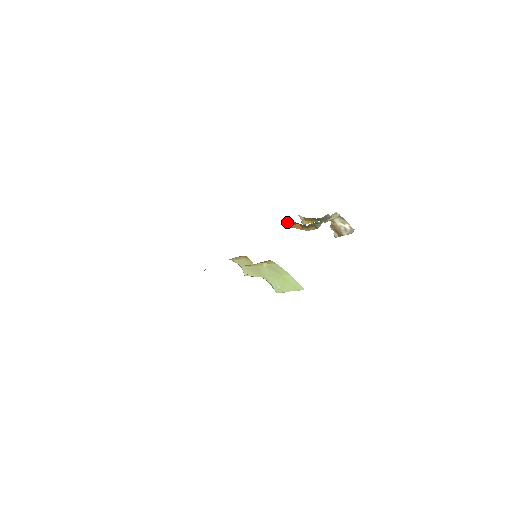
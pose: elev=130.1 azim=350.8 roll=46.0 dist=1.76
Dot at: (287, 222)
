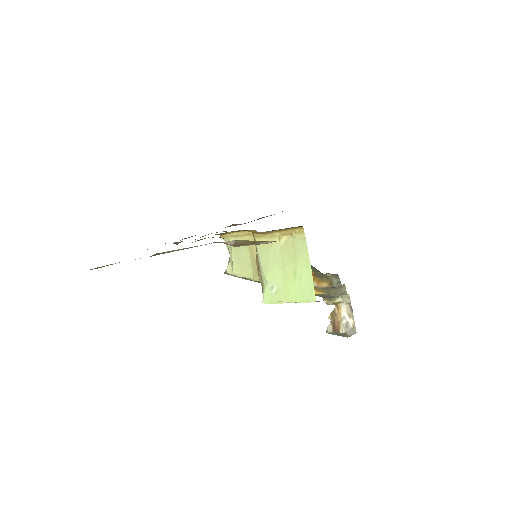
Dot at: occluded
